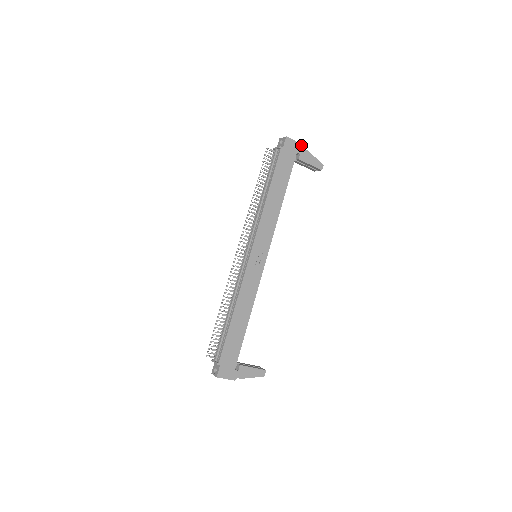
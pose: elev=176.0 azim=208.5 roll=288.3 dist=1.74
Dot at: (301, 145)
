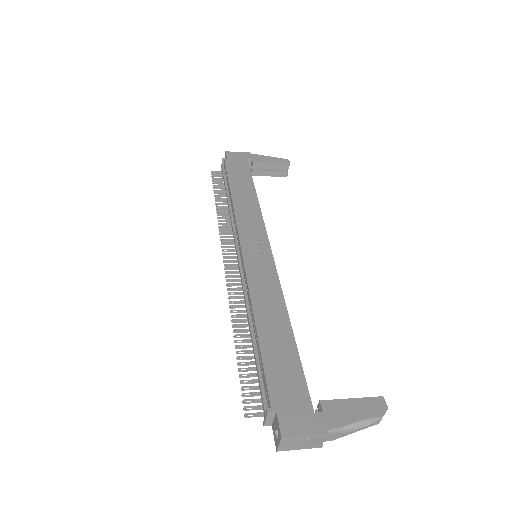
Dot at: (248, 153)
